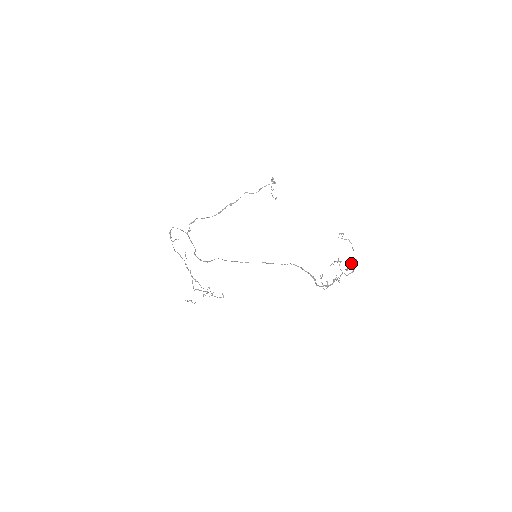
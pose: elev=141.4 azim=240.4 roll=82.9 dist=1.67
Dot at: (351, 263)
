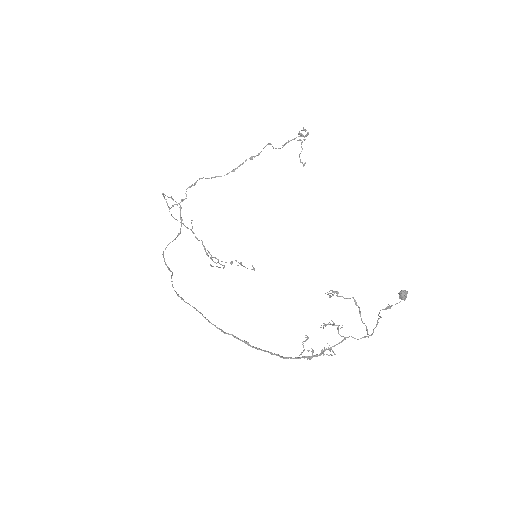
Dot at: (399, 297)
